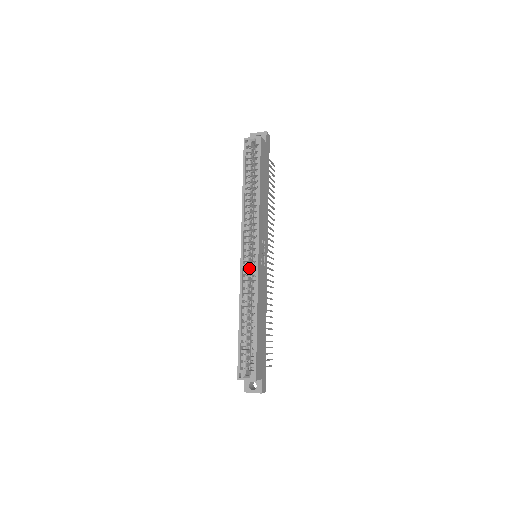
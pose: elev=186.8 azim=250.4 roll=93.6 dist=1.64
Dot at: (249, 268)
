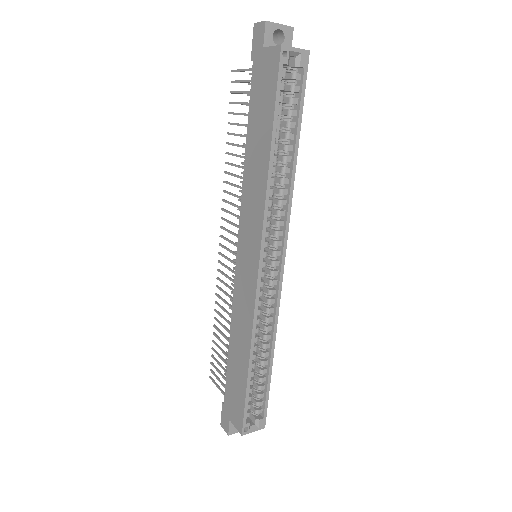
Dot at: (261, 284)
